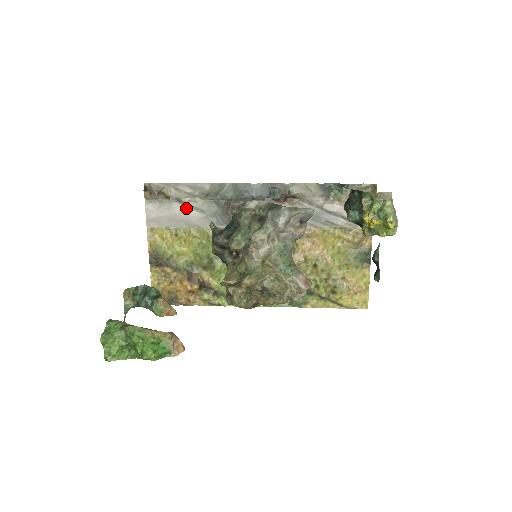
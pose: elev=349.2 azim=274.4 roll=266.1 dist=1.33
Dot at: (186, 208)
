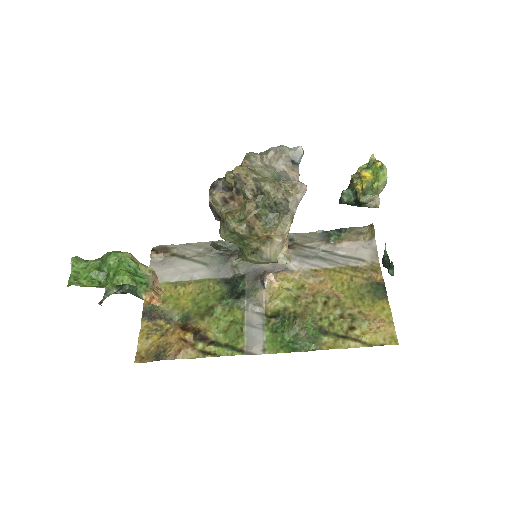
Dot at: (189, 262)
